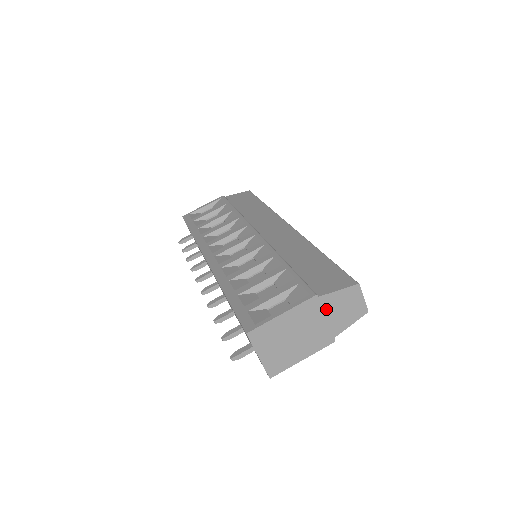
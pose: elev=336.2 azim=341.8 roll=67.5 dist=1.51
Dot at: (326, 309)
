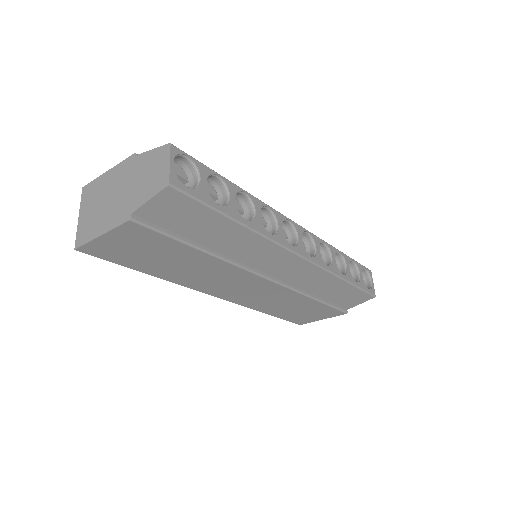
Dot at: (137, 172)
